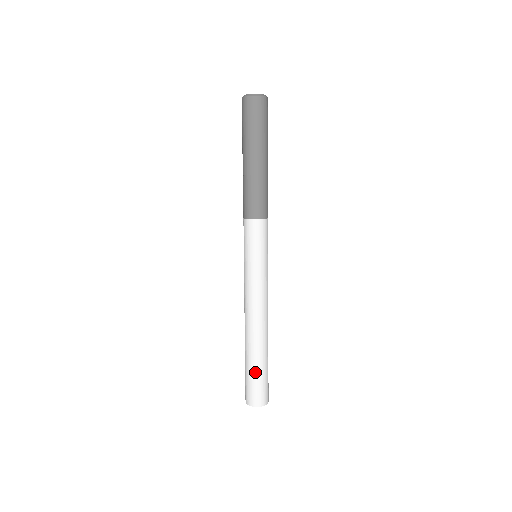
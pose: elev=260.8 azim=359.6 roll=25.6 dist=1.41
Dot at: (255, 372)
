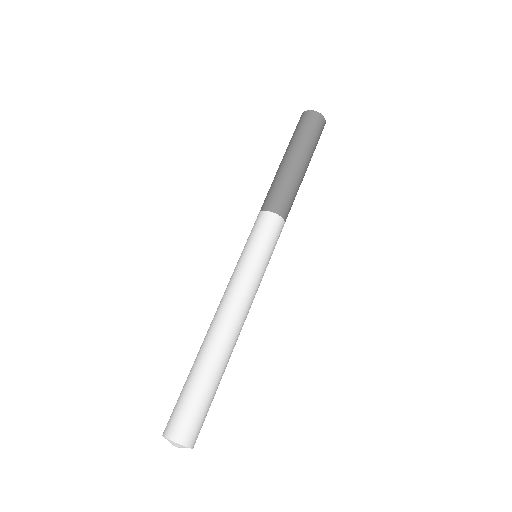
Dot at: (198, 390)
